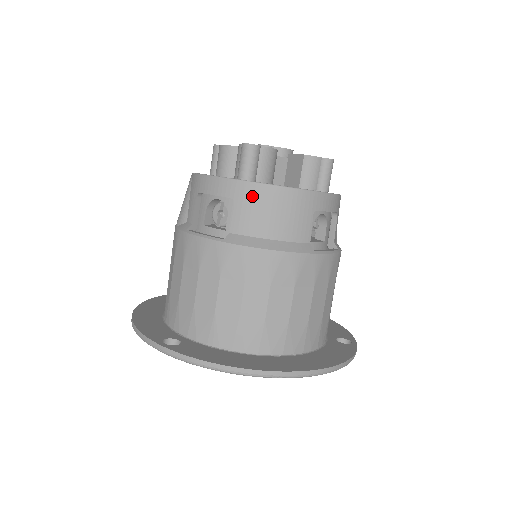
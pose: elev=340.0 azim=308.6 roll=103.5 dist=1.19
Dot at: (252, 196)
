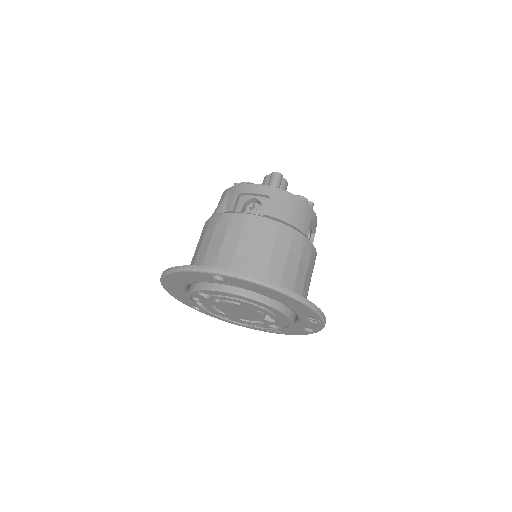
Dot at: (281, 197)
